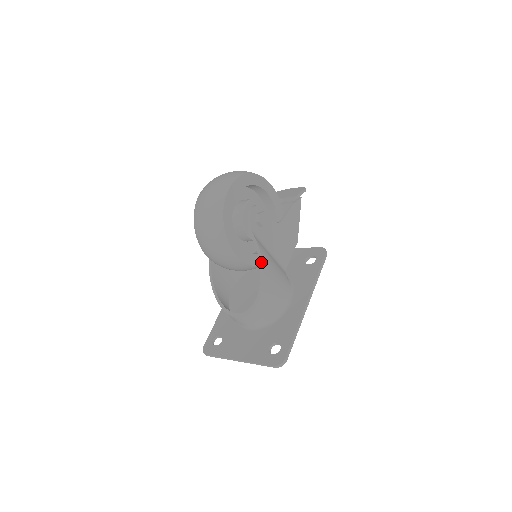
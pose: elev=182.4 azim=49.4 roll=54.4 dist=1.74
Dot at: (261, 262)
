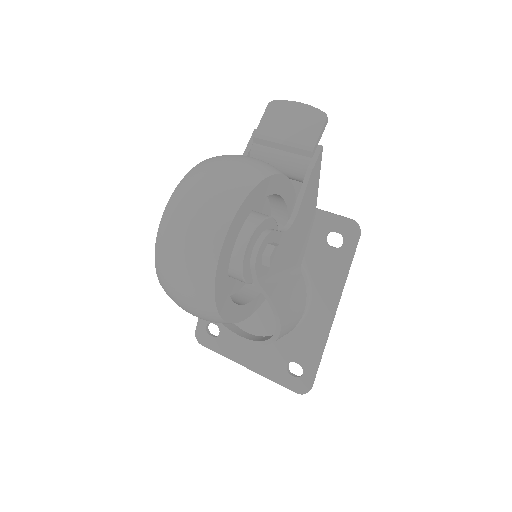
Dot at: (277, 317)
